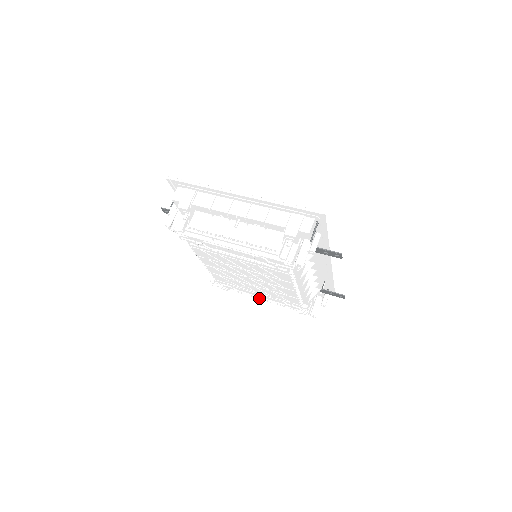
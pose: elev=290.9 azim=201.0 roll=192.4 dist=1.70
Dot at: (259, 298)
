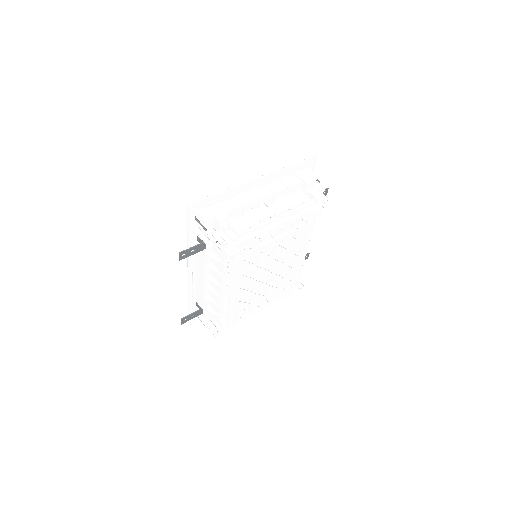
Dot at: (260, 309)
